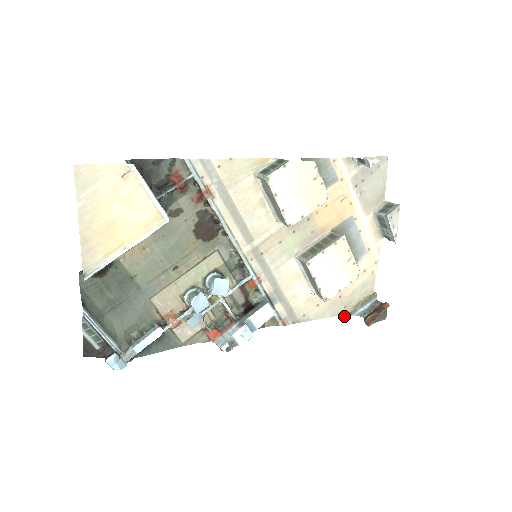
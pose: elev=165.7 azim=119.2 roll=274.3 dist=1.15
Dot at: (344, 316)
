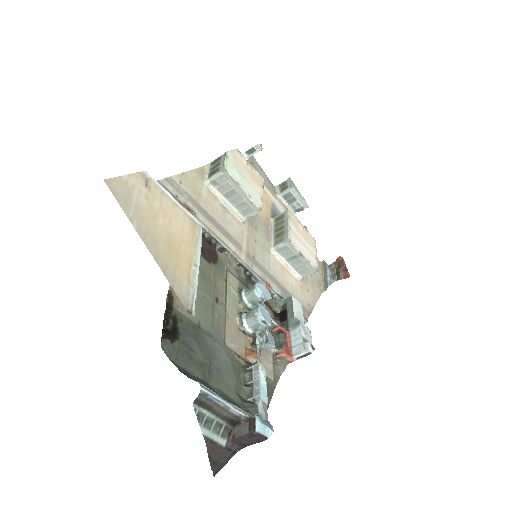
Dot at: (325, 290)
